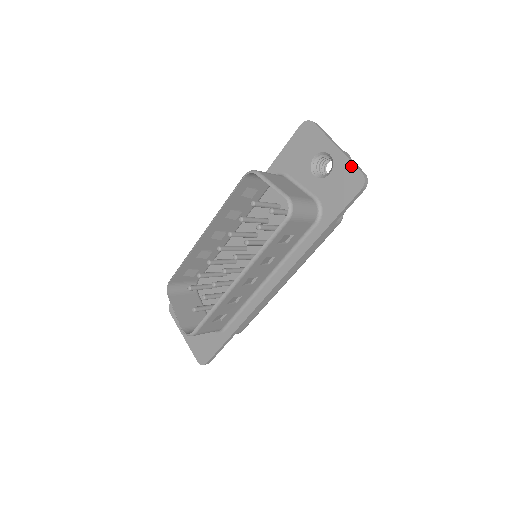
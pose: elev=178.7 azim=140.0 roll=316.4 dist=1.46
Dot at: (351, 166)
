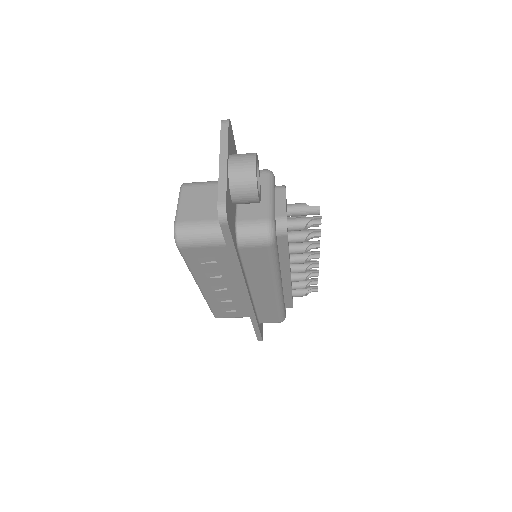
Dot at: (218, 191)
